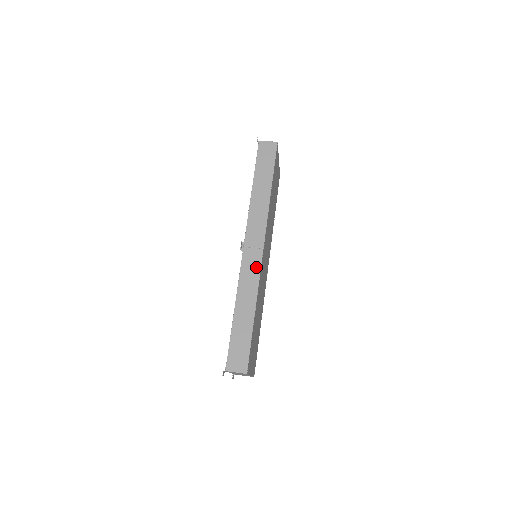
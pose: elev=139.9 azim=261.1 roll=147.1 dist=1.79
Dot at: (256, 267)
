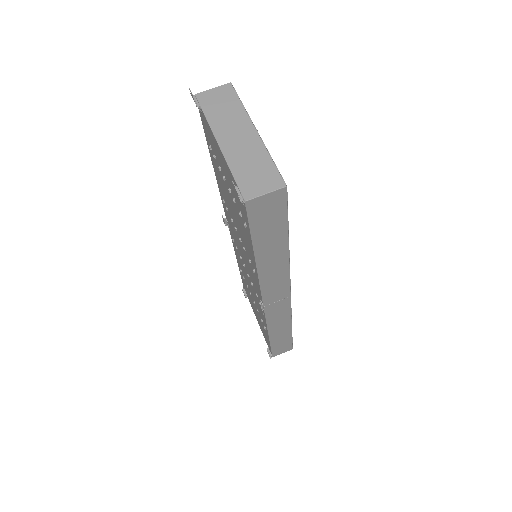
Dot at: (285, 310)
